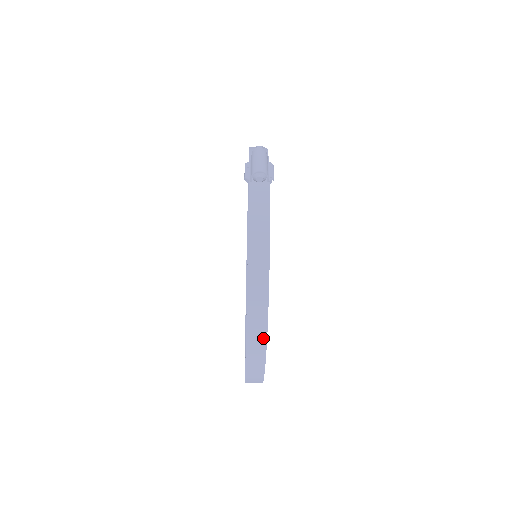
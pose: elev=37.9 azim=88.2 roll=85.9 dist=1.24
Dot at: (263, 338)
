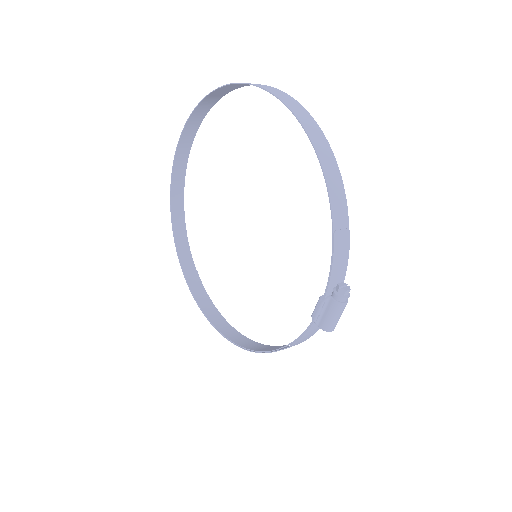
Dot at: (240, 337)
